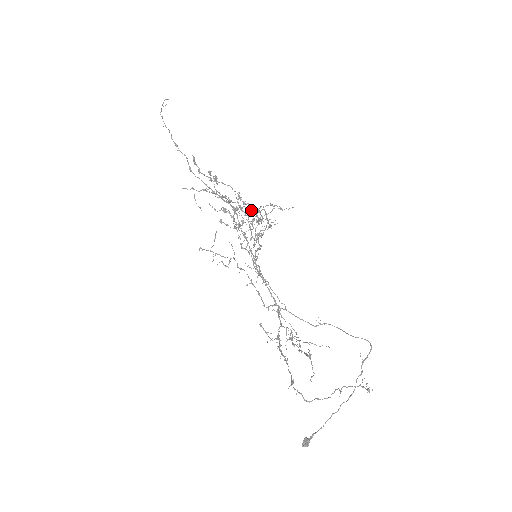
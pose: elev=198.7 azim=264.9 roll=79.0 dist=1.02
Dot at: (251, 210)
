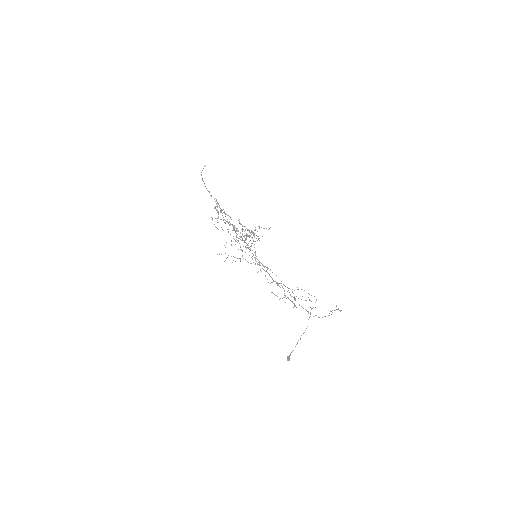
Dot at: (245, 230)
